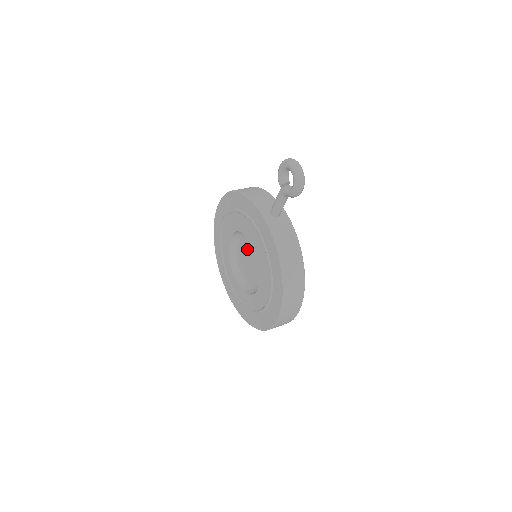
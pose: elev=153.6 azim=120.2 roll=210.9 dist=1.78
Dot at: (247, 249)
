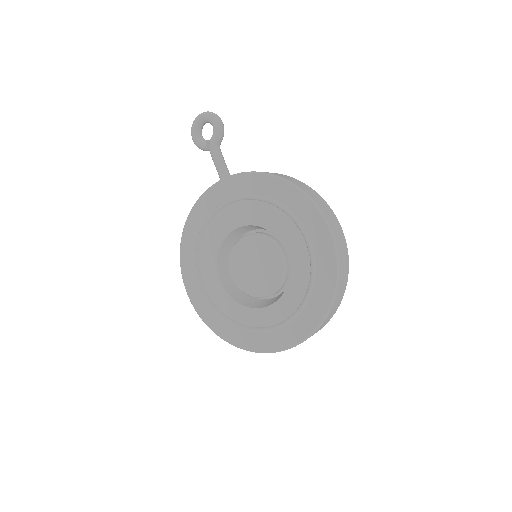
Dot at: (242, 257)
